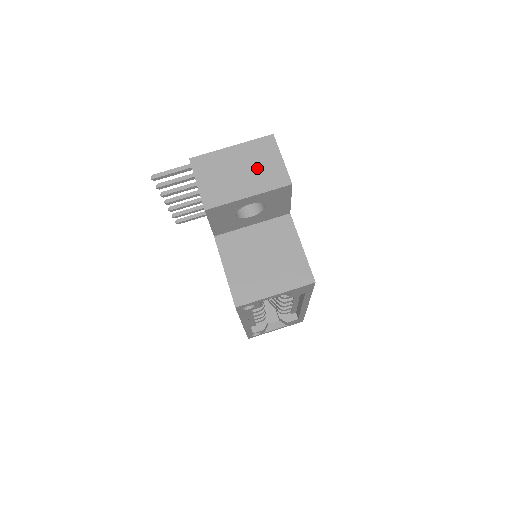
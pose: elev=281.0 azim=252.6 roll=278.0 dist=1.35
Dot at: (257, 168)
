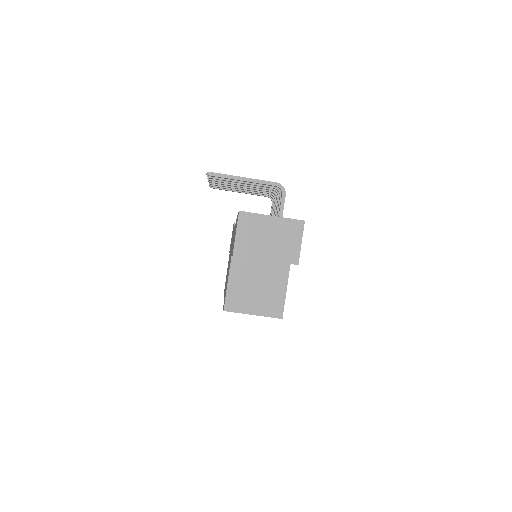
Dot at: (281, 242)
